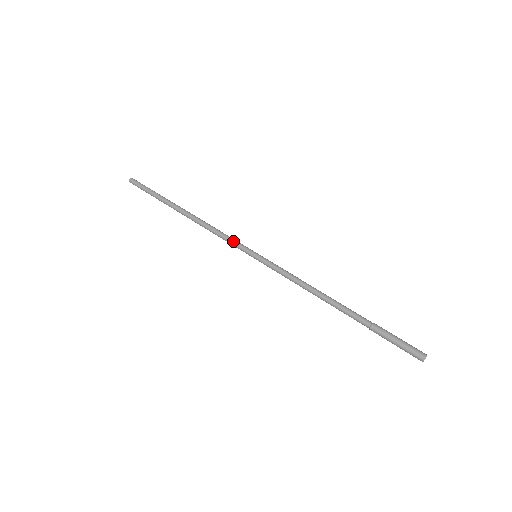
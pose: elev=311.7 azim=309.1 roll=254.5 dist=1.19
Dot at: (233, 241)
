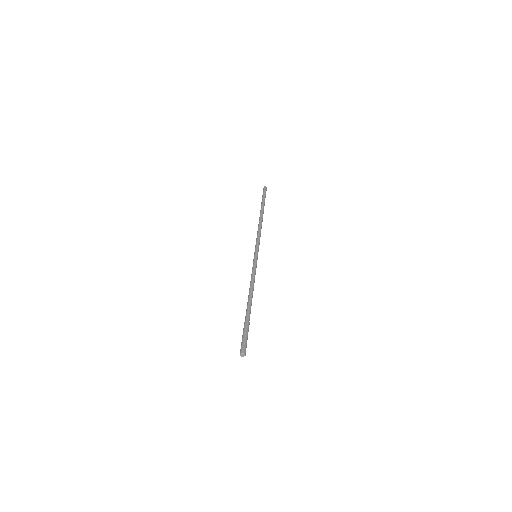
Dot at: (256, 242)
